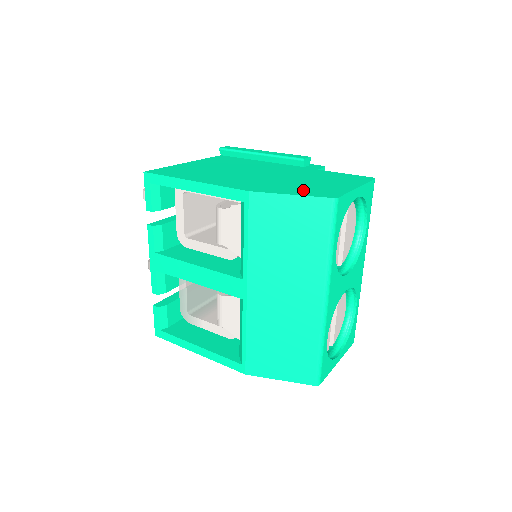
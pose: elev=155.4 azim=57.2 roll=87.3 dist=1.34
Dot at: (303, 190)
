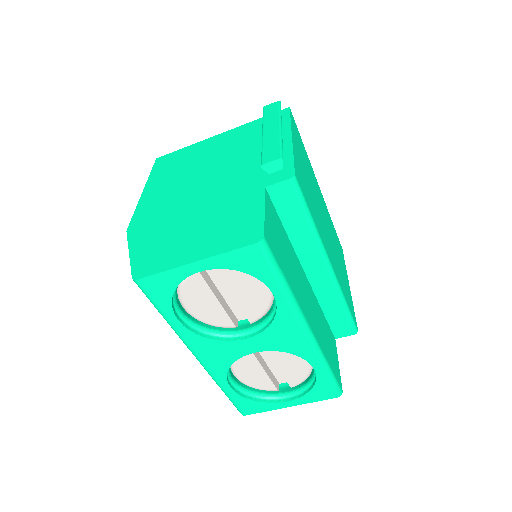
Dot at: (150, 247)
